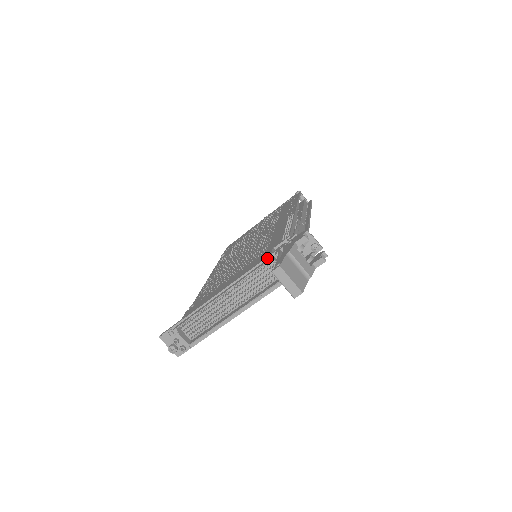
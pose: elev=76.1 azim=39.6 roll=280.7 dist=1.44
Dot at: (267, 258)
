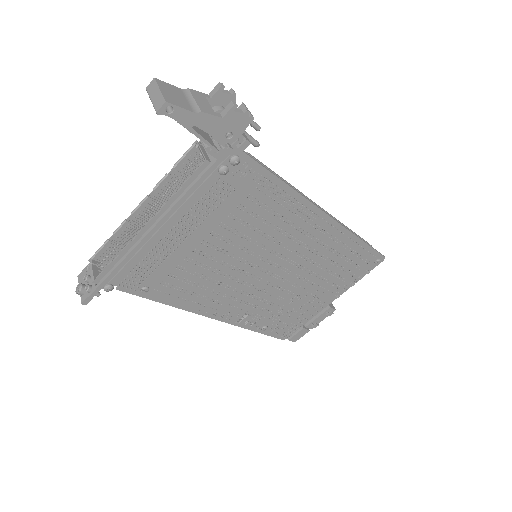
Dot at: (194, 147)
